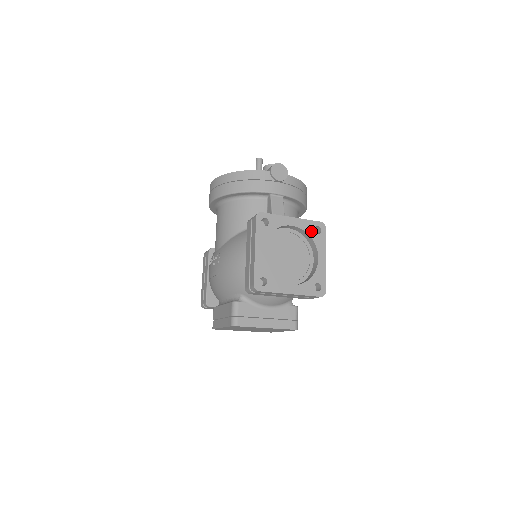
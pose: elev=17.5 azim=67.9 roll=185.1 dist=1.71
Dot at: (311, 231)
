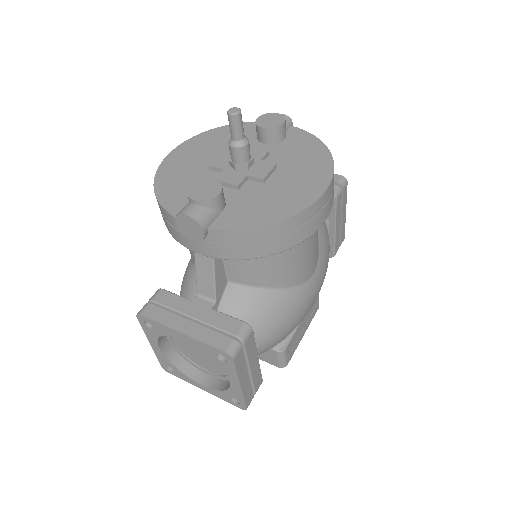
Dot at: (212, 355)
